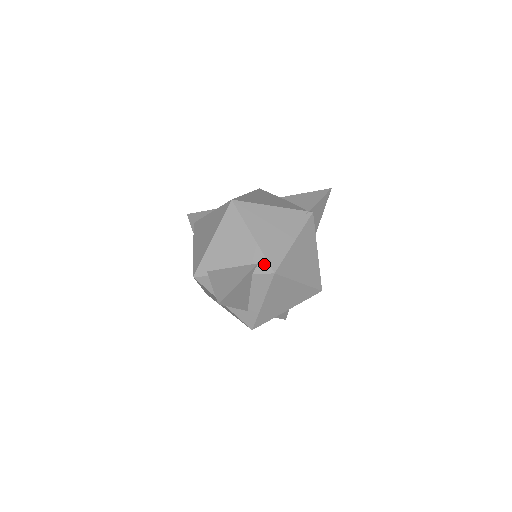
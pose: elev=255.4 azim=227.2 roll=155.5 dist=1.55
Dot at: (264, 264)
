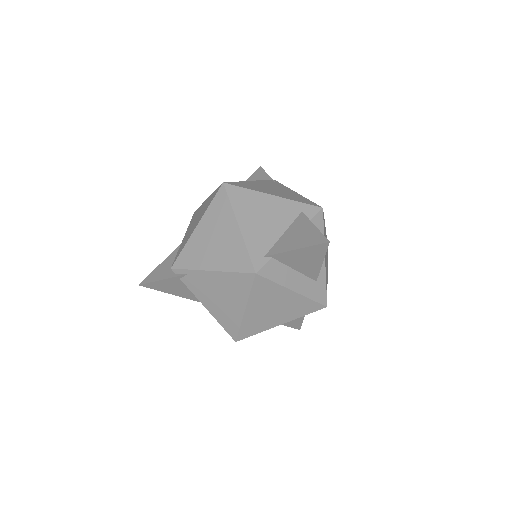
Dot at: (307, 208)
